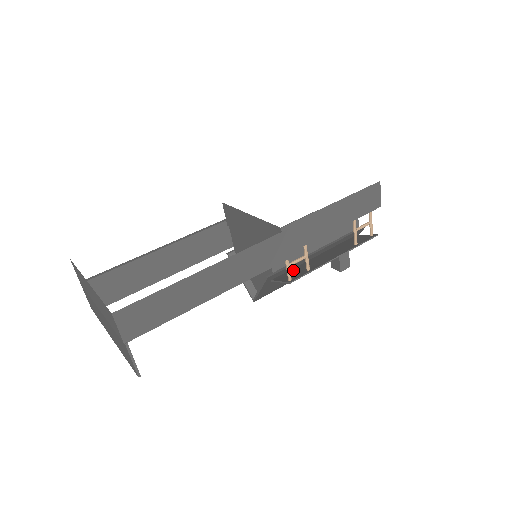
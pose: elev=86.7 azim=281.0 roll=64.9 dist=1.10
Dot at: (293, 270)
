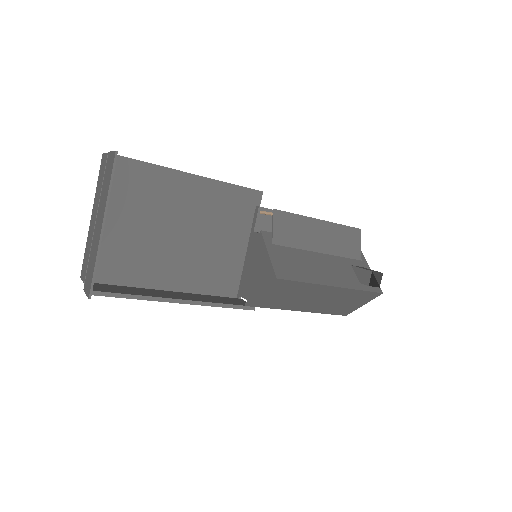
Dot at: (291, 240)
